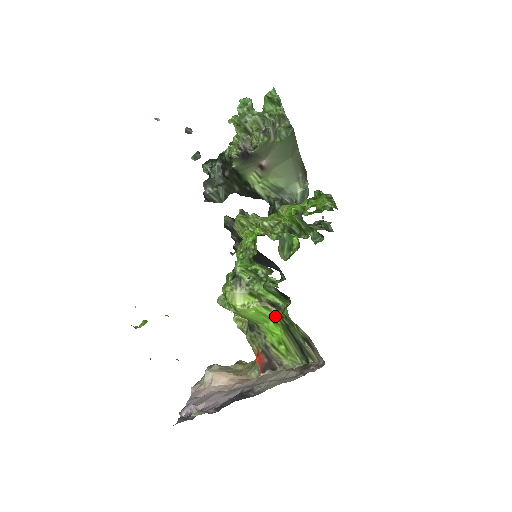
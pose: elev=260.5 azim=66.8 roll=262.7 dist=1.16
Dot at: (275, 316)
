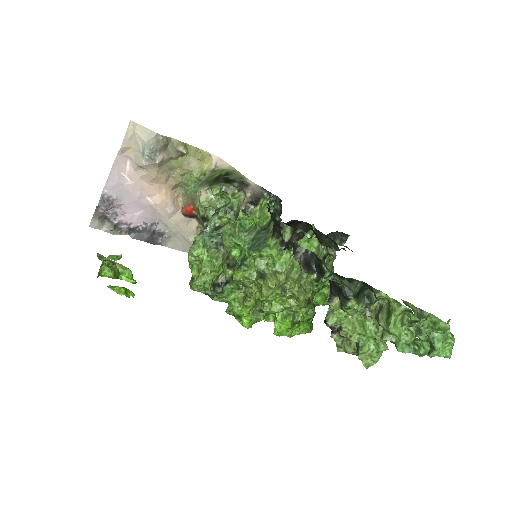
Dot at: occluded
